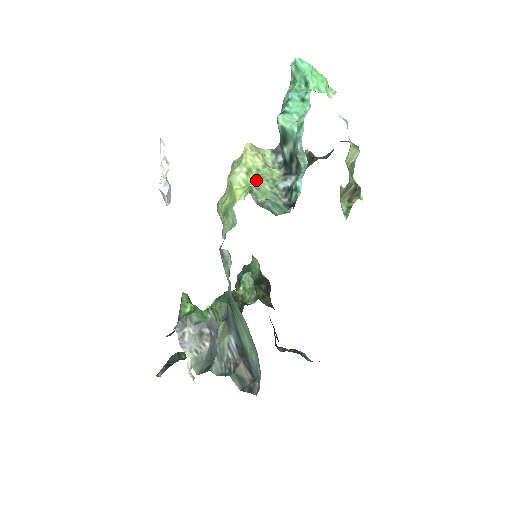
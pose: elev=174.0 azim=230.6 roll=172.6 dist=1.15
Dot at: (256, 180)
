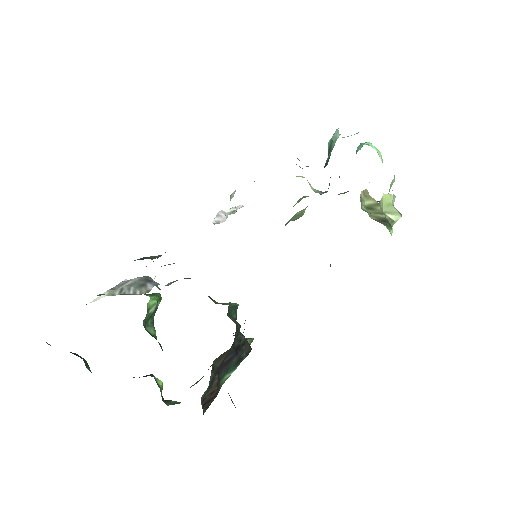
Dot at: occluded
